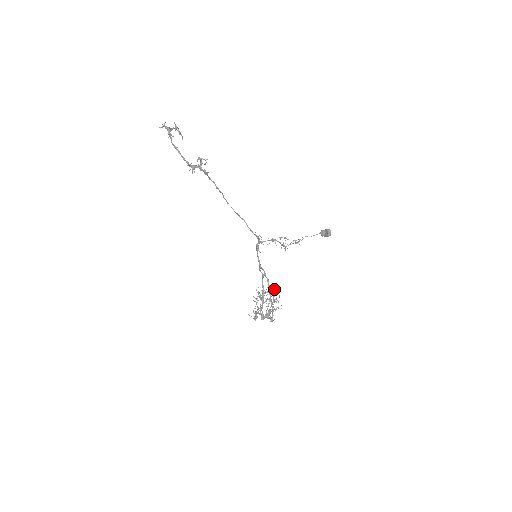
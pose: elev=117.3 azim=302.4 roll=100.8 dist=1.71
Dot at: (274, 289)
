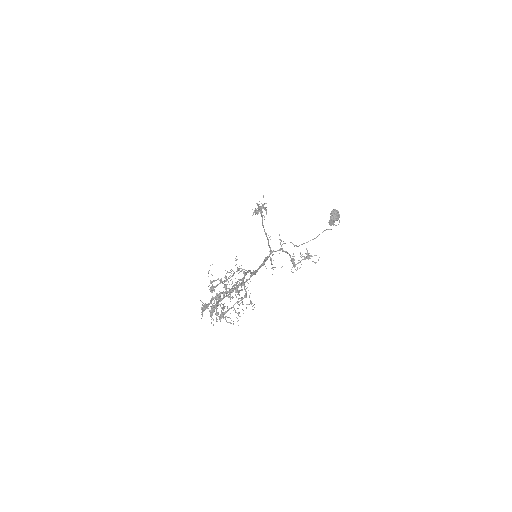
Dot at: occluded
